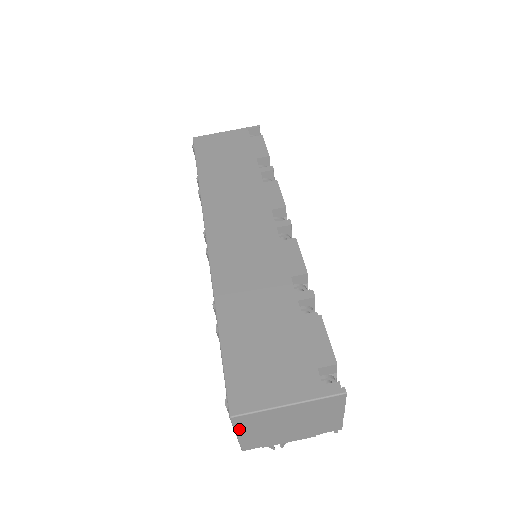
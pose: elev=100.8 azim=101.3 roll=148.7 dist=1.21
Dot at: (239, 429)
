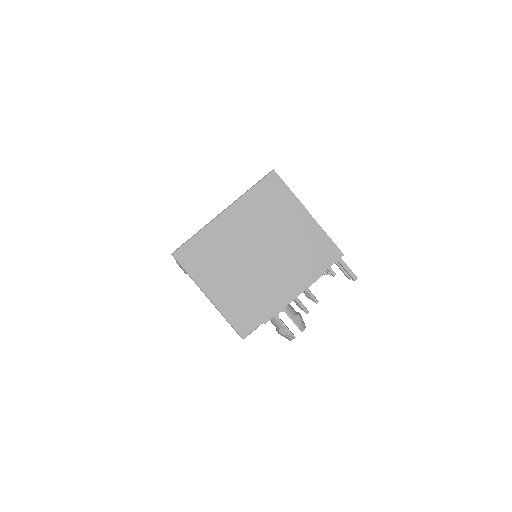
Dot at: (200, 279)
